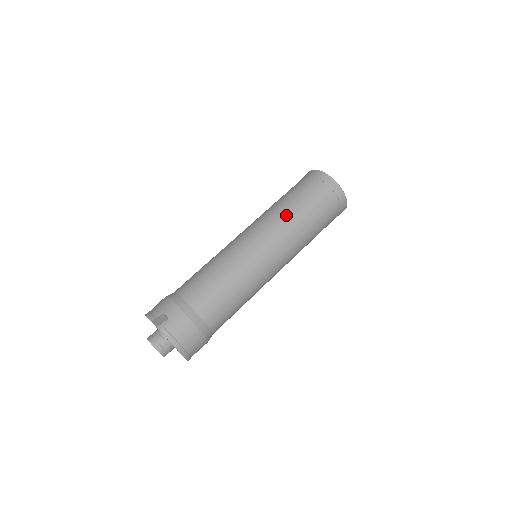
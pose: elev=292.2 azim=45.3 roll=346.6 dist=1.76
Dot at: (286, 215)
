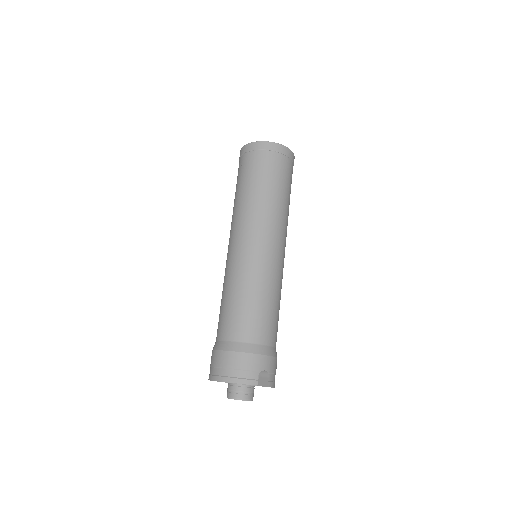
Dot at: (283, 209)
